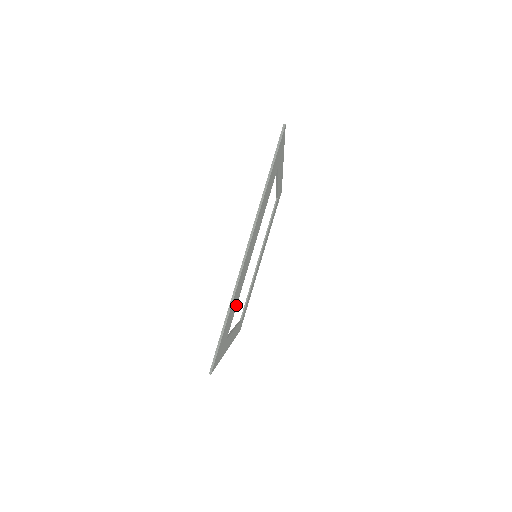
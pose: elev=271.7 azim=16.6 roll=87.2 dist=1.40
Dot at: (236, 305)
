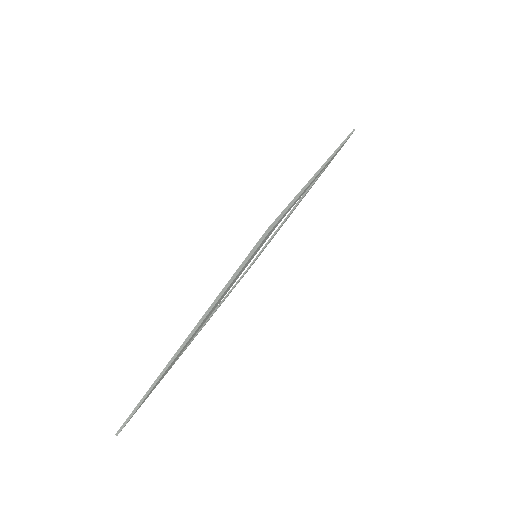
Dot at: occluded
